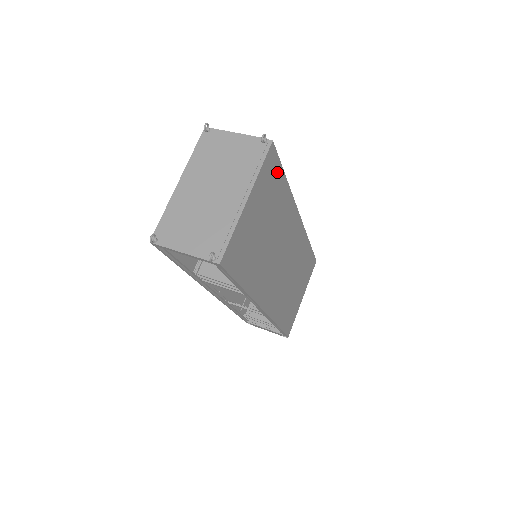
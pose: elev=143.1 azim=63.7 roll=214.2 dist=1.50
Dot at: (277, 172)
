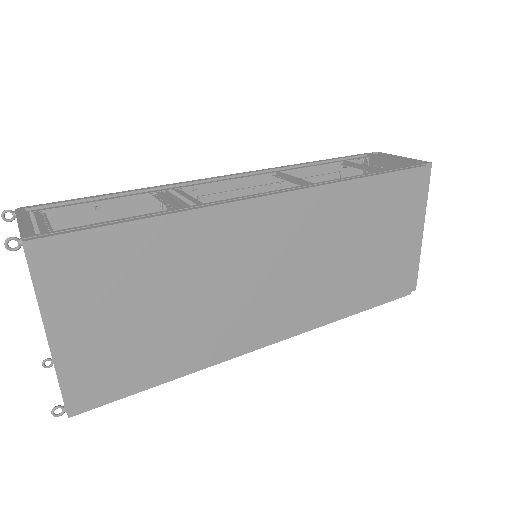
Dot at: (97, 244)
